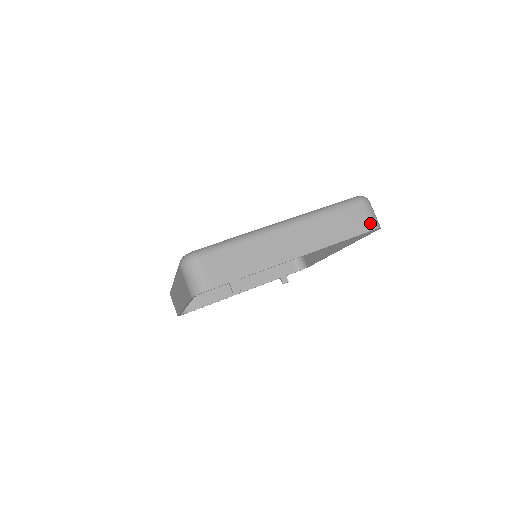
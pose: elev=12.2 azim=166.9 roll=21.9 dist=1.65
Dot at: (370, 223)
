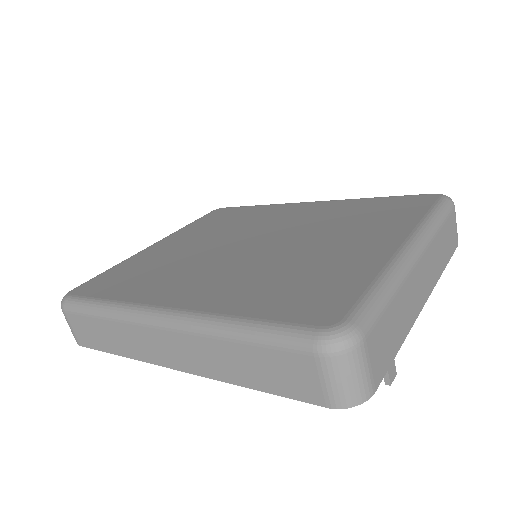
Dot at: (457, 236)
